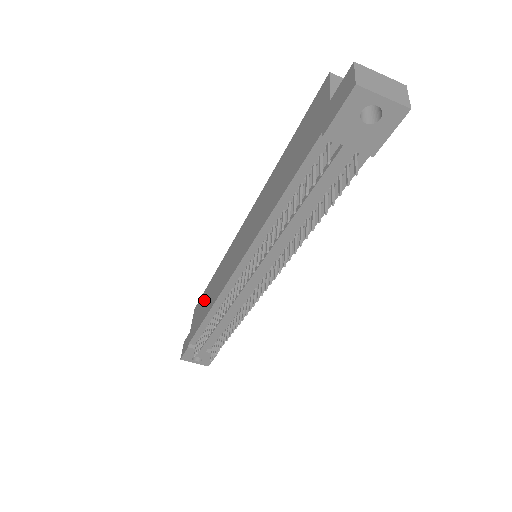
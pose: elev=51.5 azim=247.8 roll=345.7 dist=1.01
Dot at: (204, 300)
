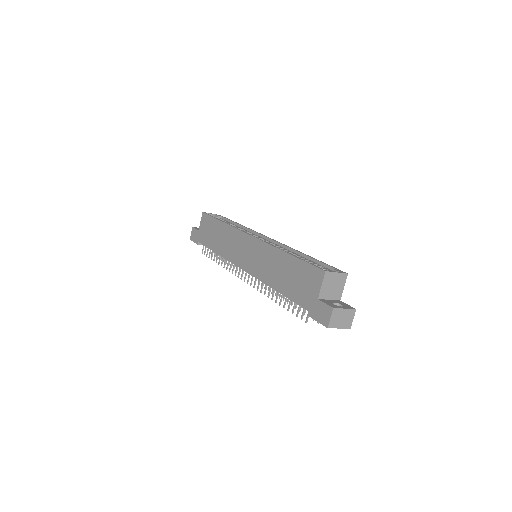
Dot at: (213, 229)
